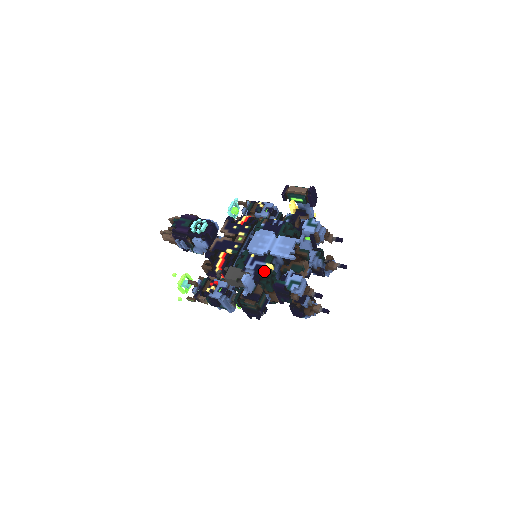
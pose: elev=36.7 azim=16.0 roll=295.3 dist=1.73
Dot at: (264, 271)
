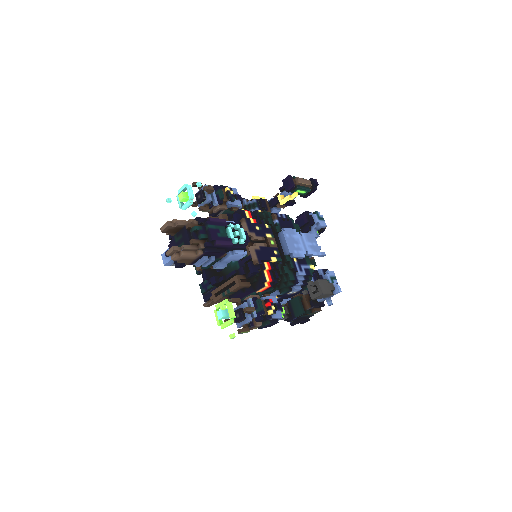
Dot at: (310, 274)
